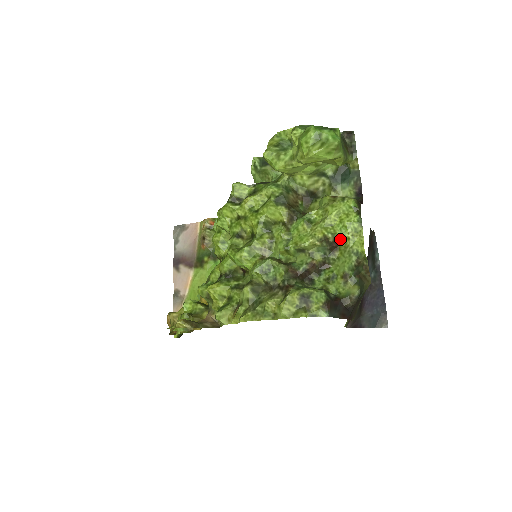
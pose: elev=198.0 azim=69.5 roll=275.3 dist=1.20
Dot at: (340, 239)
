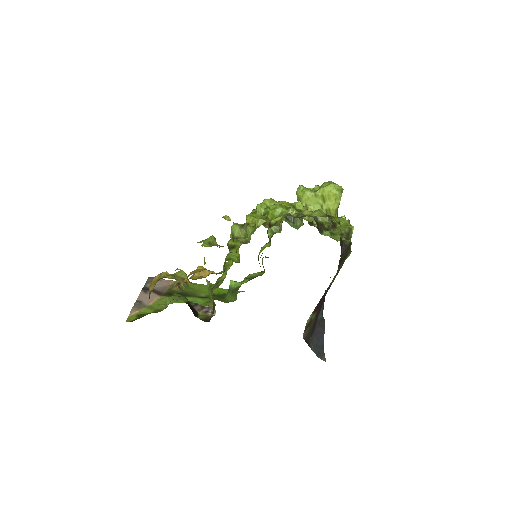
Dot at: occluded
